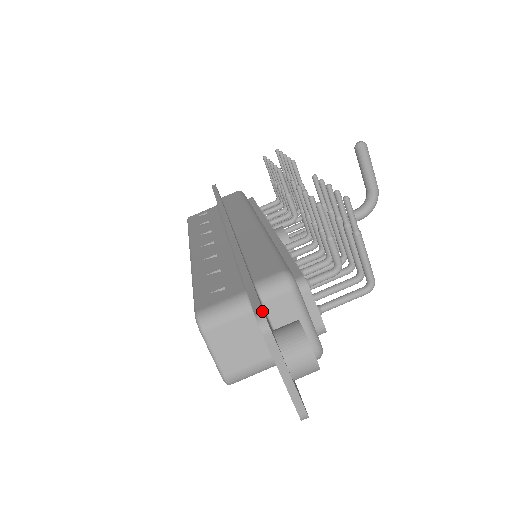
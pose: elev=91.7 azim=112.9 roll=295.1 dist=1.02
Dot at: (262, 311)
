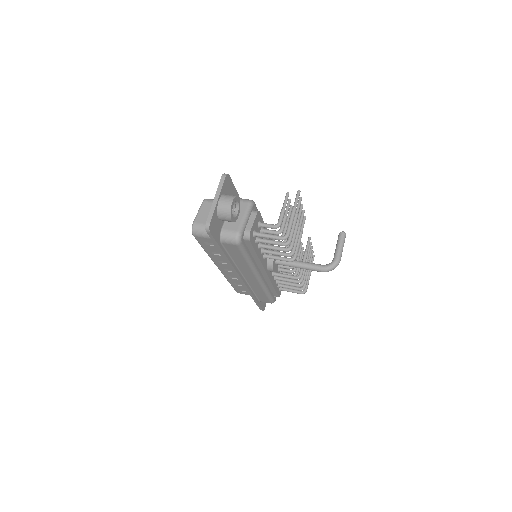
Dot at: (229, 175)
